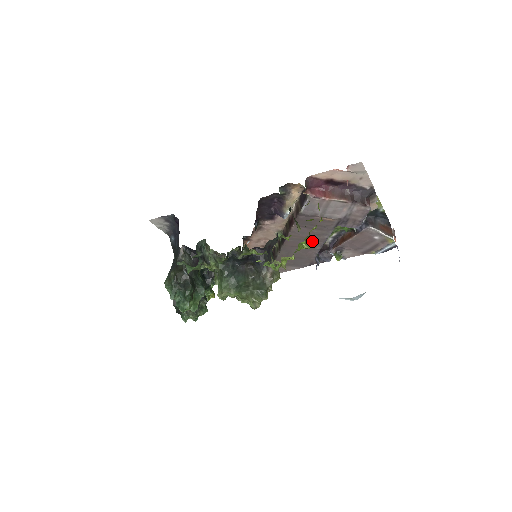
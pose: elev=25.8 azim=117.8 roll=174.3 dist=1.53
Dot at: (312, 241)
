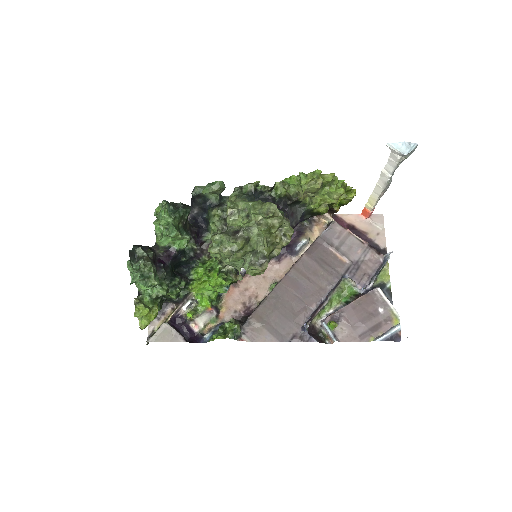
Dot at: (312, 290)
